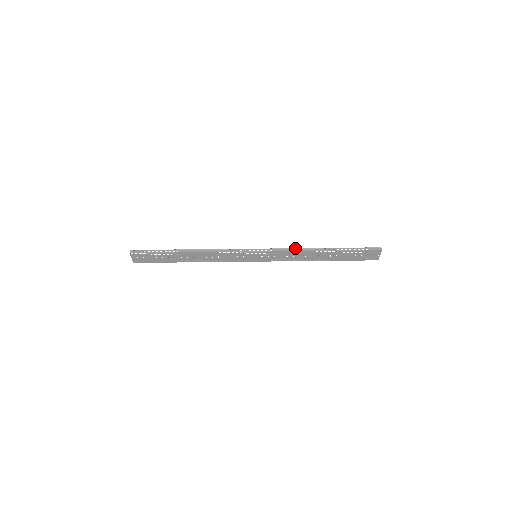
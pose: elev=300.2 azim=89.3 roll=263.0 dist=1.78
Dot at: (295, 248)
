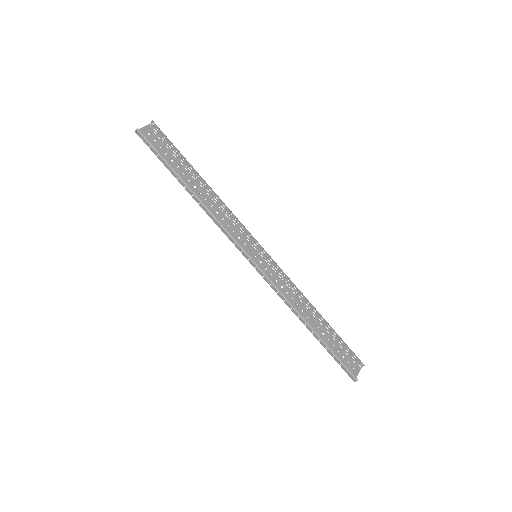
Dot at: (286, 299)
